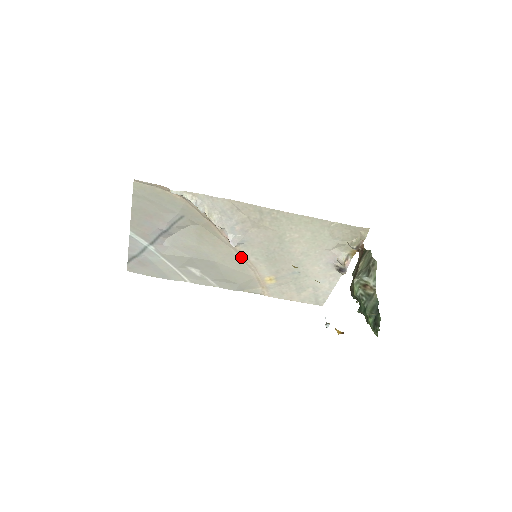
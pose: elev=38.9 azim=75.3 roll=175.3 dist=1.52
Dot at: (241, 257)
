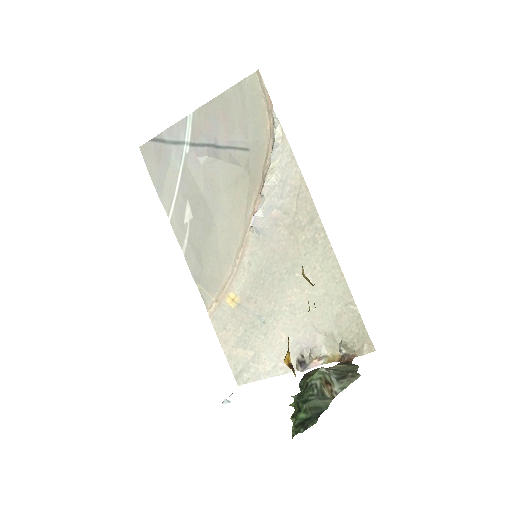
Dot at: (240, 246)
